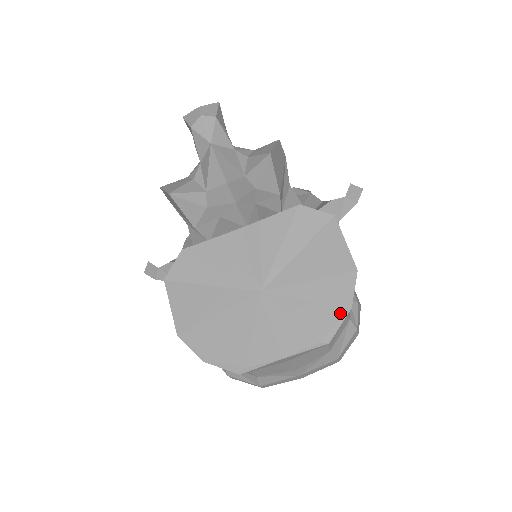
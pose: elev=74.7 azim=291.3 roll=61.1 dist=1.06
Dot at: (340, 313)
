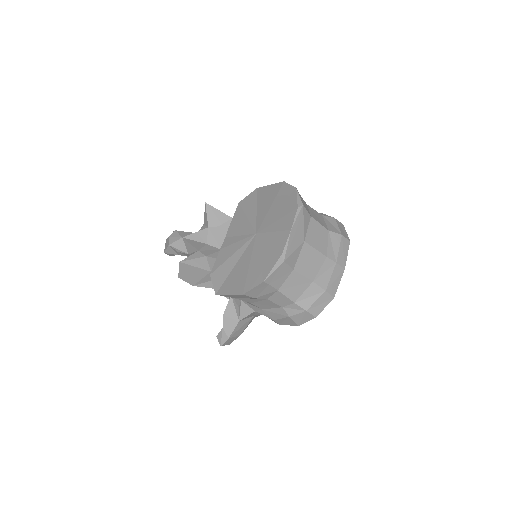
Dot at: (294, 194)
